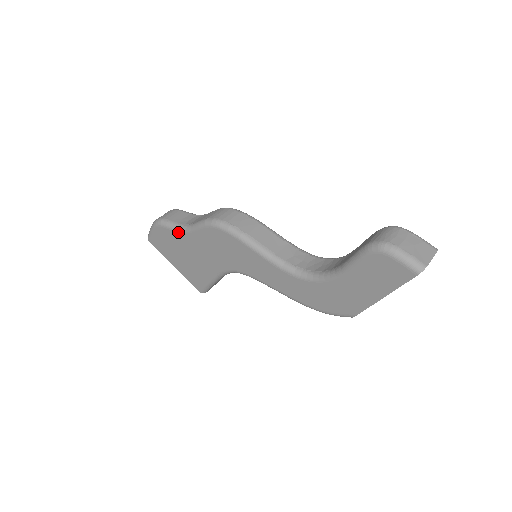
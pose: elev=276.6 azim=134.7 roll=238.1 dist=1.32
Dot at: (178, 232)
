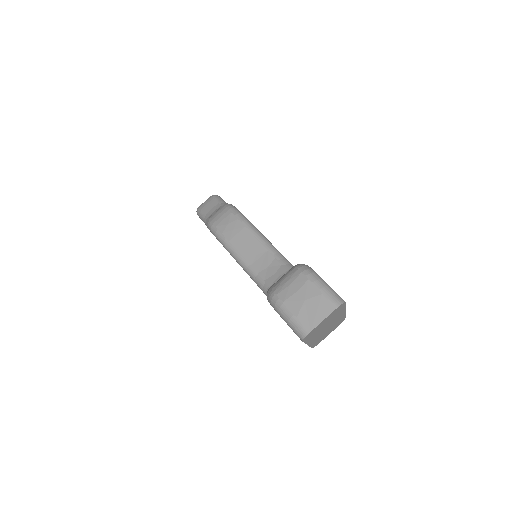
Dot at: (205, 224)
